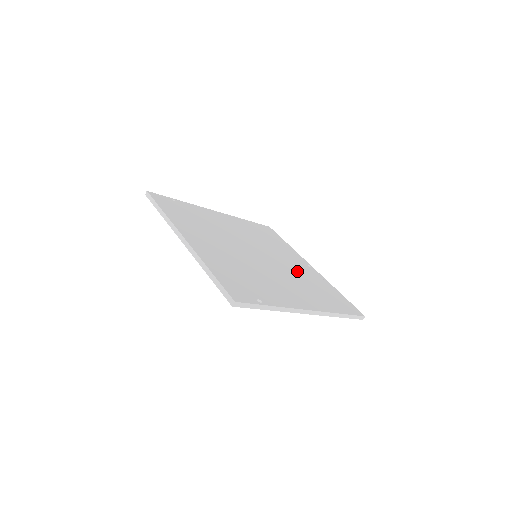
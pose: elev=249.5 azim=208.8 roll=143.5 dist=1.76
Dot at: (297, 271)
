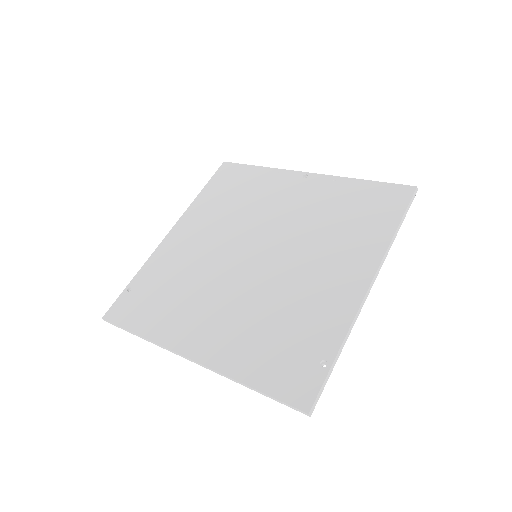
Dot at: (305, 215)
